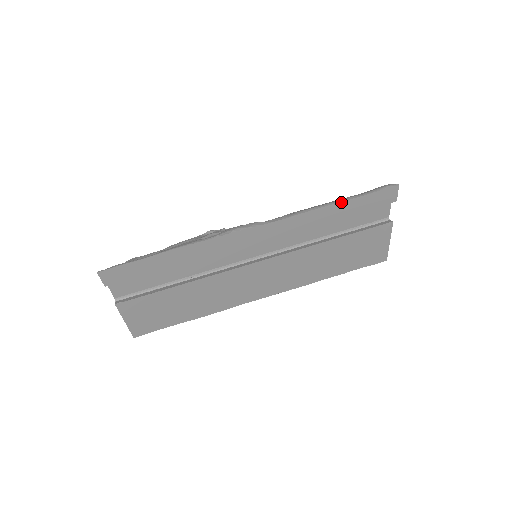
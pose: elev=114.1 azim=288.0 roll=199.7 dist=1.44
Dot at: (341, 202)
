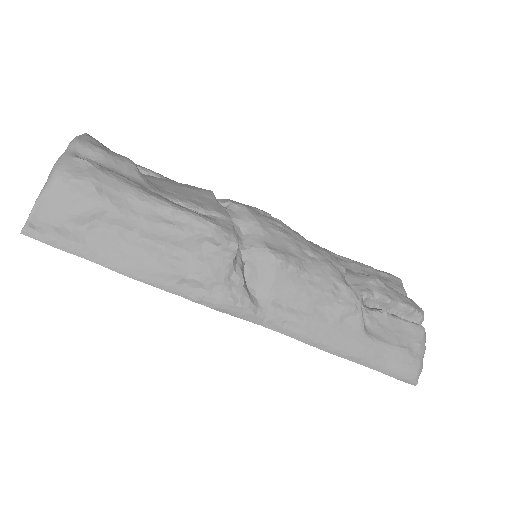
Dot at: (350, 360)
